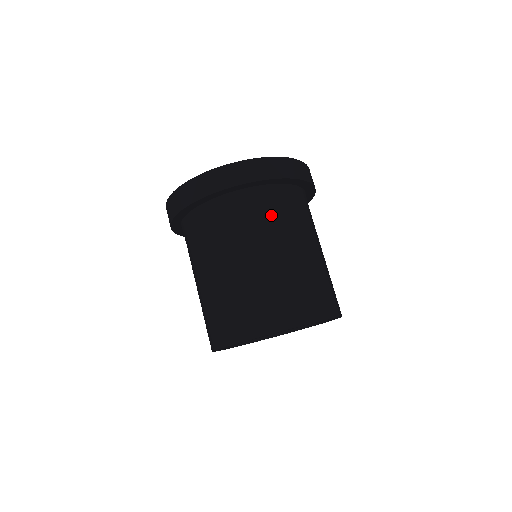
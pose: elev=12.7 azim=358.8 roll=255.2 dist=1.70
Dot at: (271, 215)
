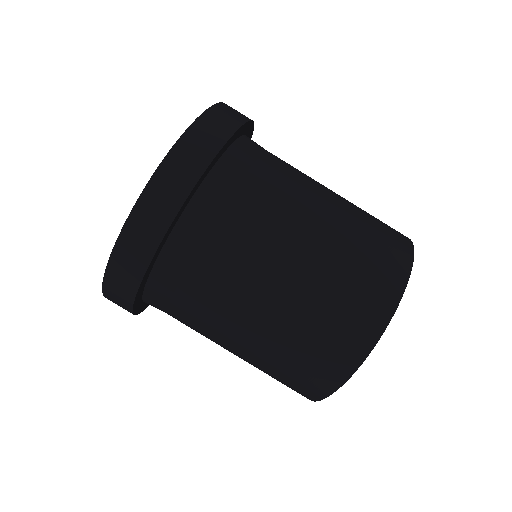
Dot at: (226, 243)
